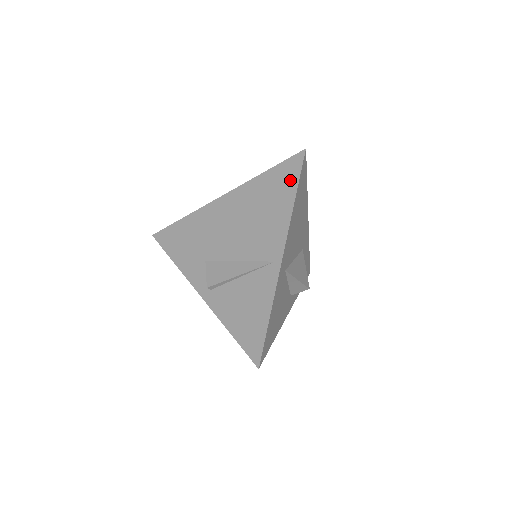
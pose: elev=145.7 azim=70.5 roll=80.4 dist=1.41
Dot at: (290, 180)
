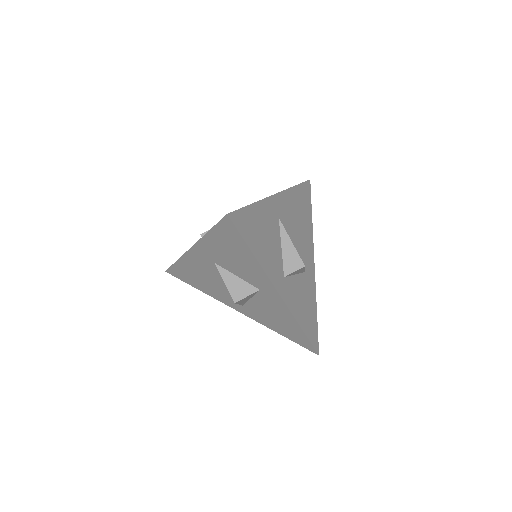
Dot at: occluded
